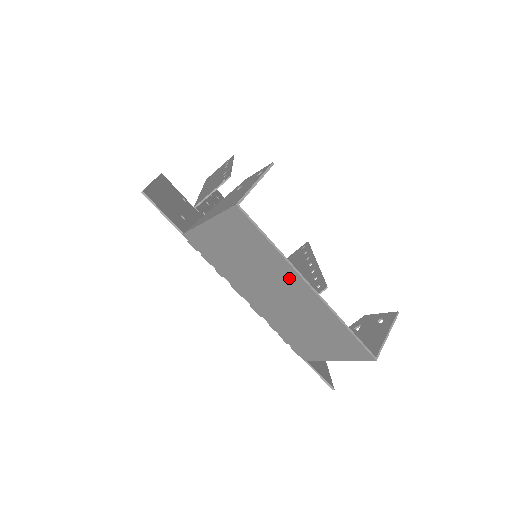
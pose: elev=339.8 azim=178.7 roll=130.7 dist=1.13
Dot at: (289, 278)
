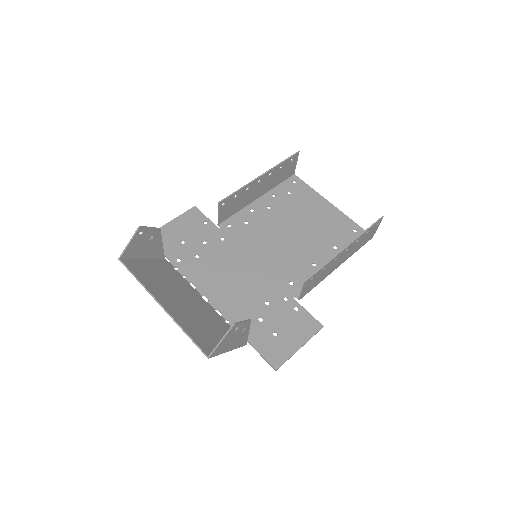
Dot at: (160, 297)
